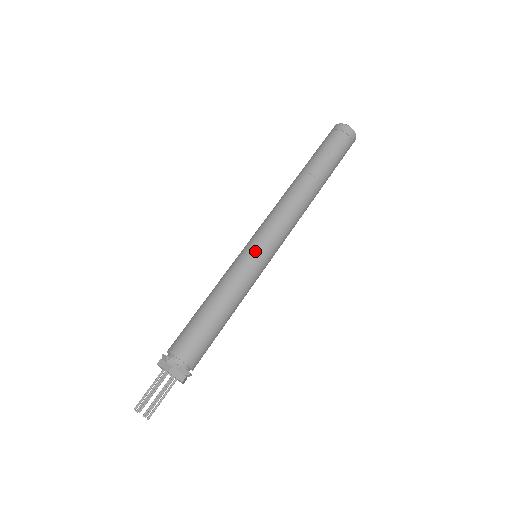
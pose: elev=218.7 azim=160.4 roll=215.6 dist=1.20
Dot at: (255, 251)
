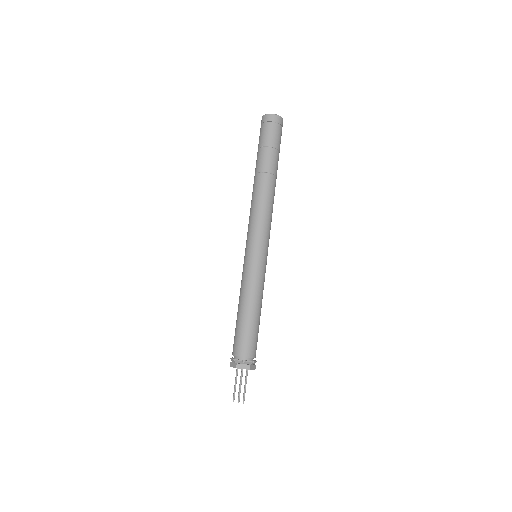
Dot at: (261, 256)
